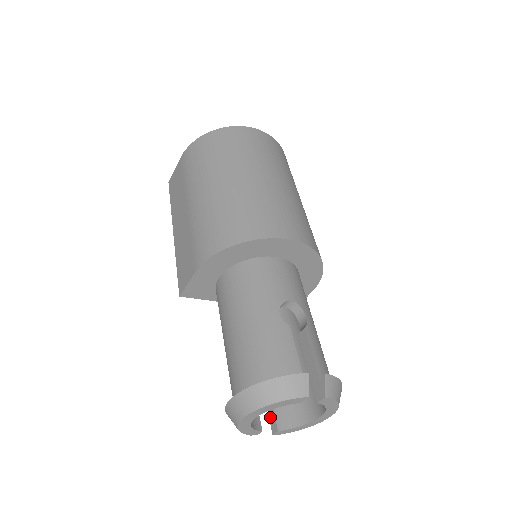
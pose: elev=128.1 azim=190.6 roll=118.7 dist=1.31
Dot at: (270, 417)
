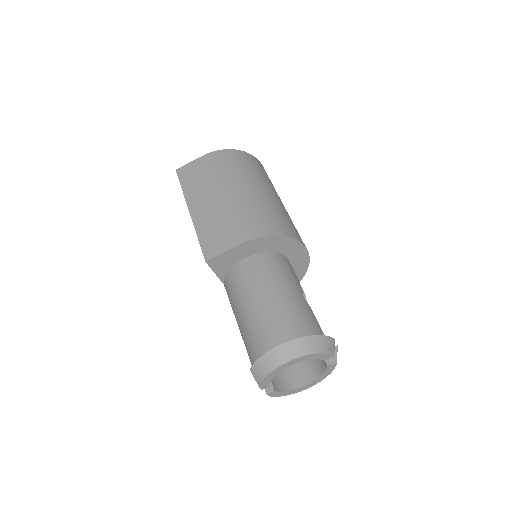
Dot at: occluded
